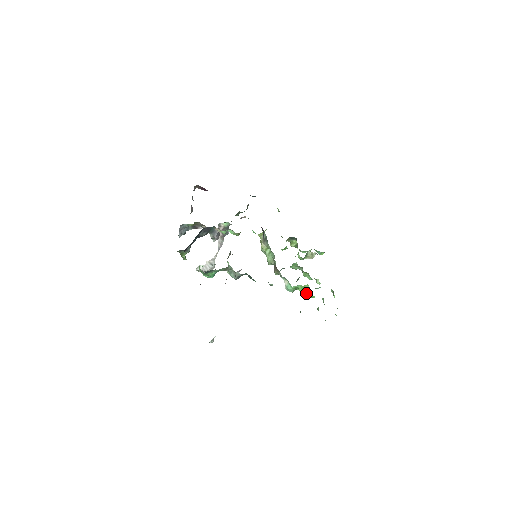
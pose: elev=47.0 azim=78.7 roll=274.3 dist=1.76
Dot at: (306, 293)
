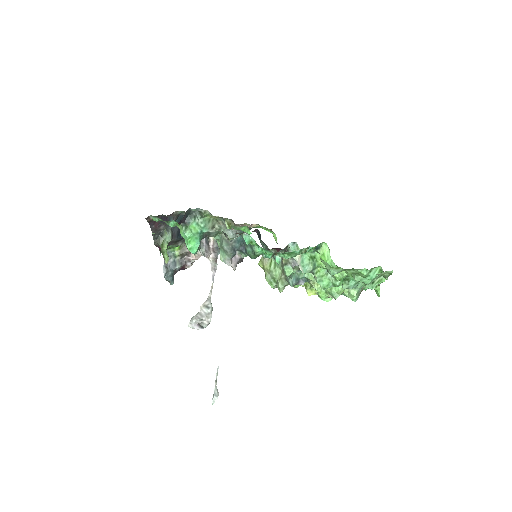
Dot at: (332, 275)
